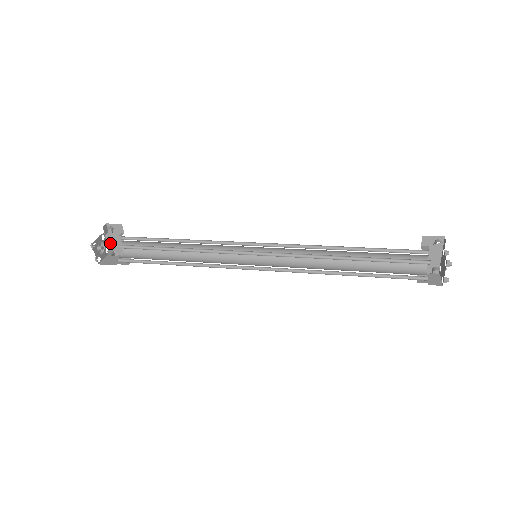
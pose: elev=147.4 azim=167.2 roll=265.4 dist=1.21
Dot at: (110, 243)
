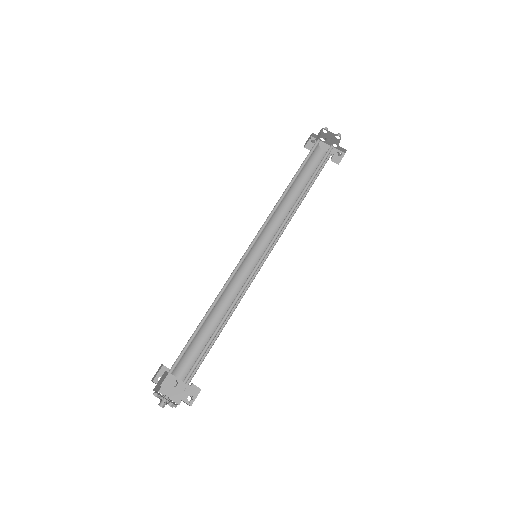
Dot at: (171, 396)
